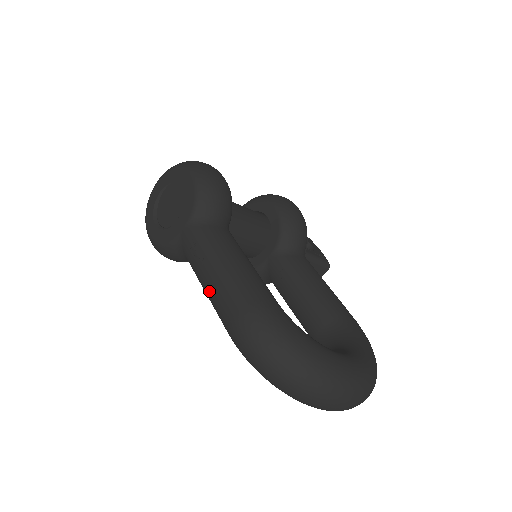
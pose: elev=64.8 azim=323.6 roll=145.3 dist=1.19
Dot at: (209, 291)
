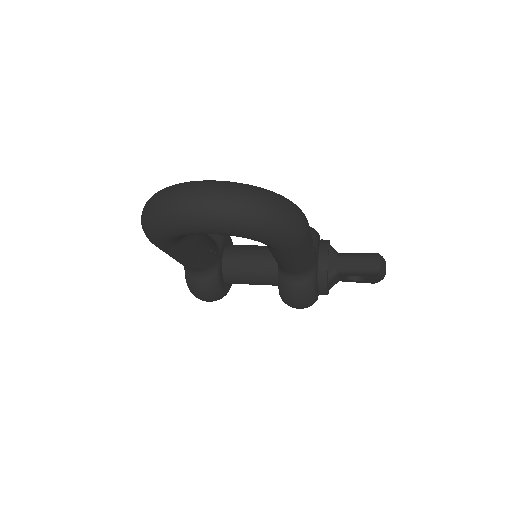
Dot at: occluded
